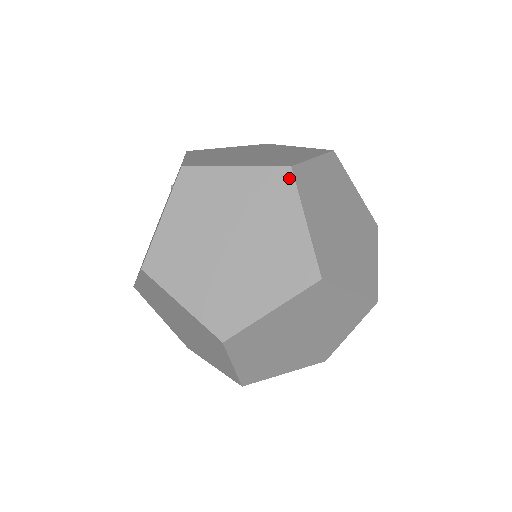
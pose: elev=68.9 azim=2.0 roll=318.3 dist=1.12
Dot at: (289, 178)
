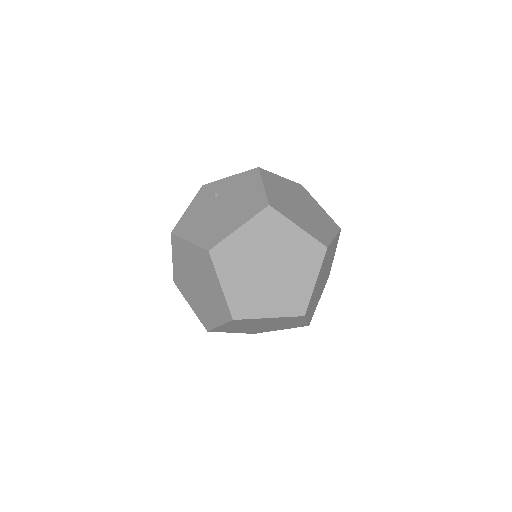
Dot at: (304, 189)
